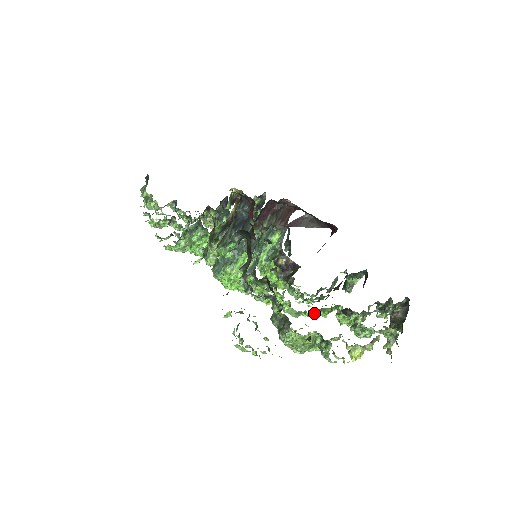
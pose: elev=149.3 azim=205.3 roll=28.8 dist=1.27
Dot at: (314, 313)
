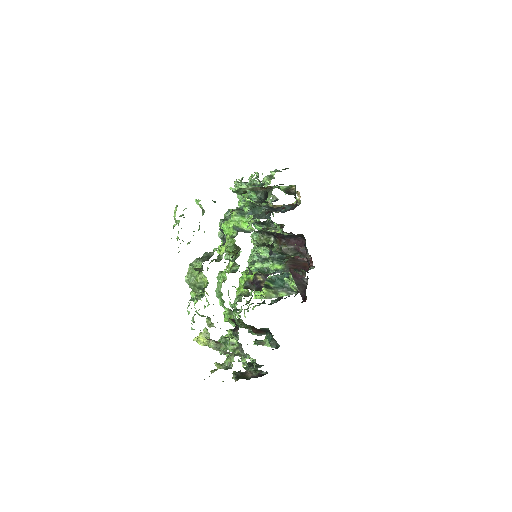
Dot at: (225, 307)
